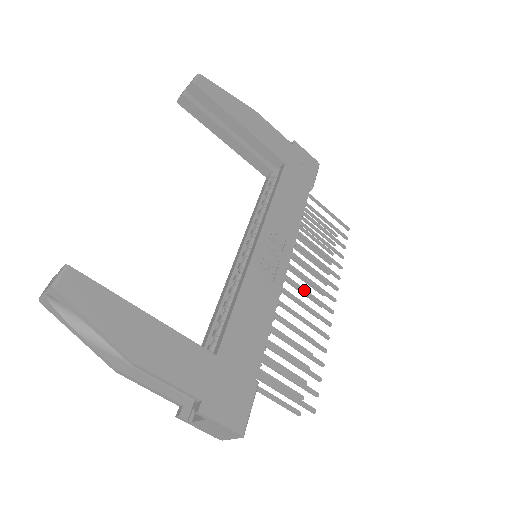
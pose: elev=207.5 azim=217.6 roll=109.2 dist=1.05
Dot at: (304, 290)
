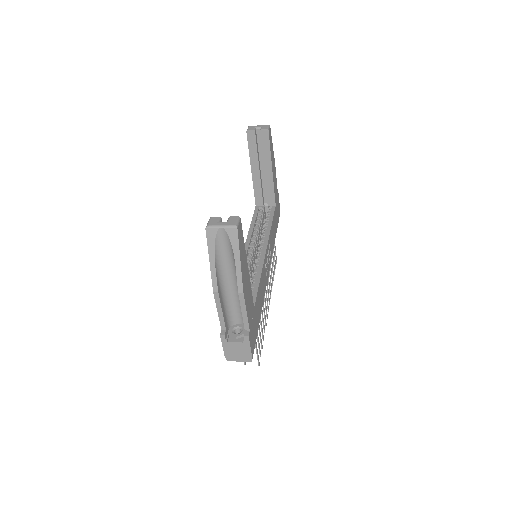
Dot at: (266, 290)
